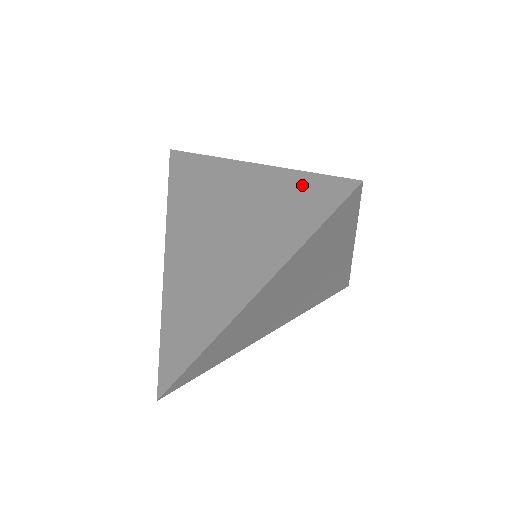
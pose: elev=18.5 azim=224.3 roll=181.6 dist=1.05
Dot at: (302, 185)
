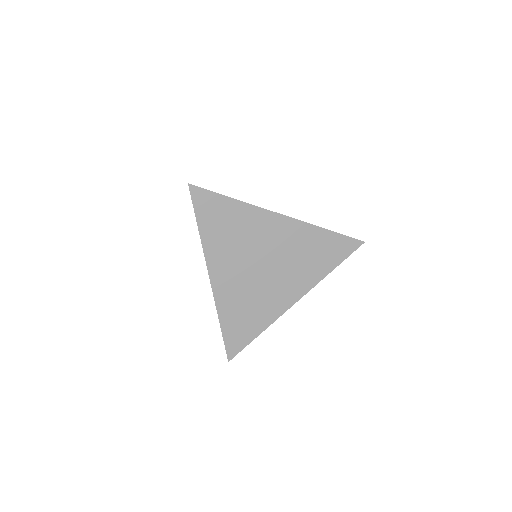
Dot at: occluded
